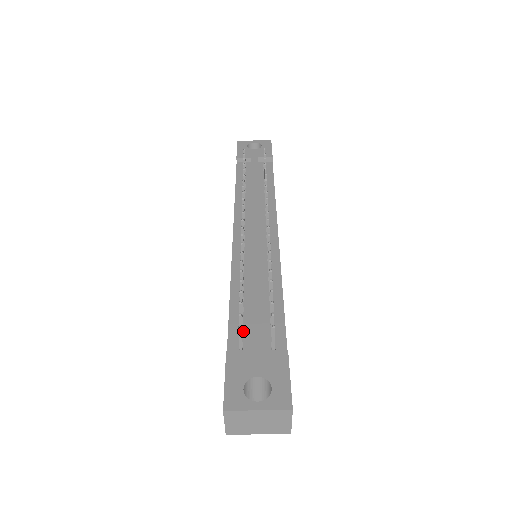
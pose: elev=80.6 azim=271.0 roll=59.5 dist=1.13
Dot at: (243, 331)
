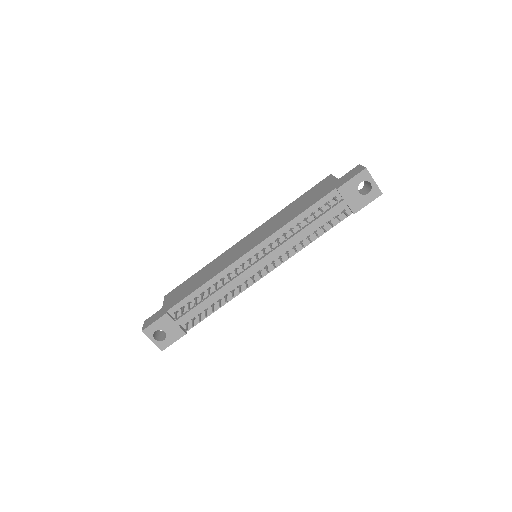
Dot at: (185, 307)
